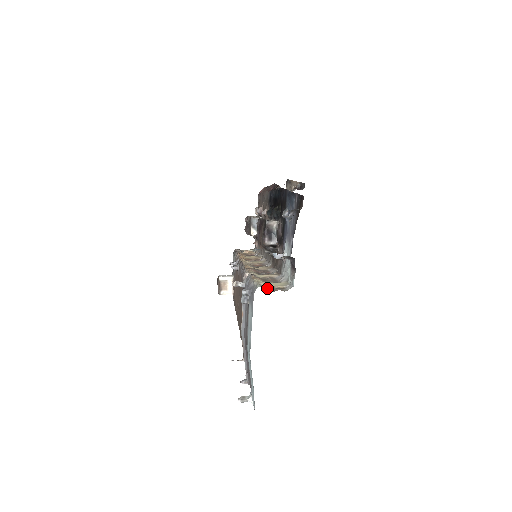
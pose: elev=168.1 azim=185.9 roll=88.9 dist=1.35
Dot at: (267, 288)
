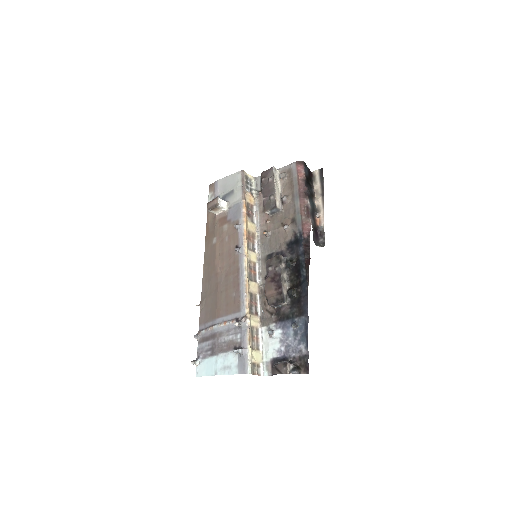
Dot at: (253, 368)
